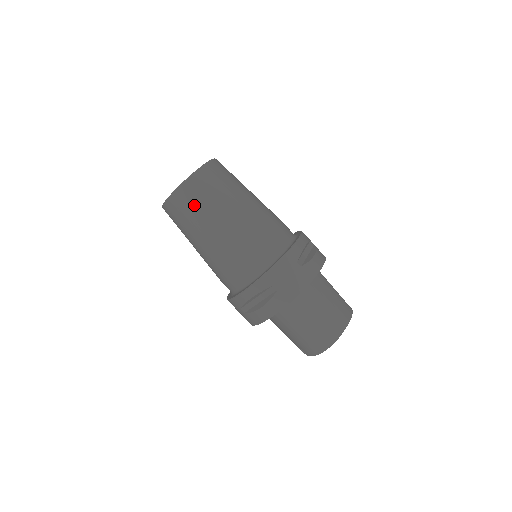
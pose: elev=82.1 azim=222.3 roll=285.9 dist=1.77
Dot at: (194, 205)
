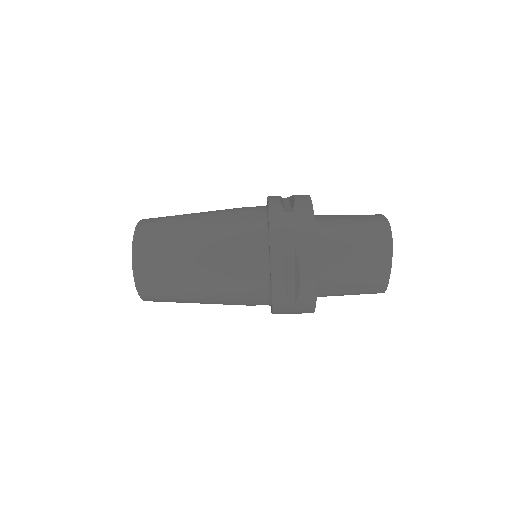
Dot at: occluded
